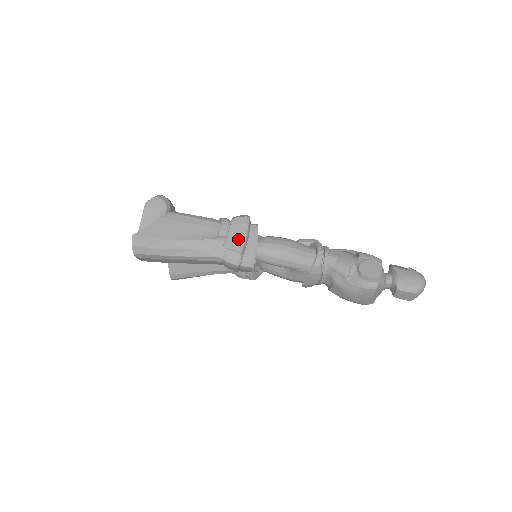
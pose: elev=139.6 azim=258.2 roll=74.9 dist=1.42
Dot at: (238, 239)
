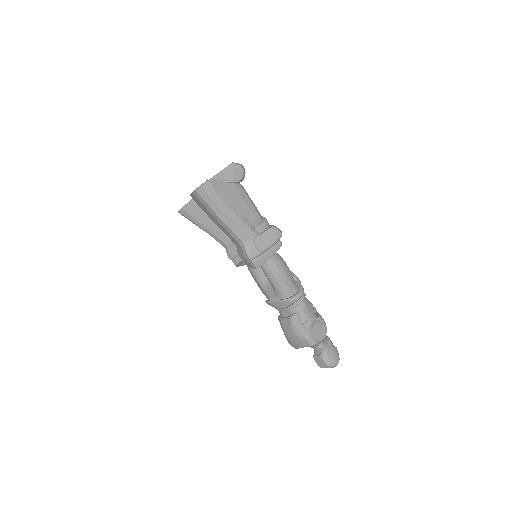
Dot at: (266, 243)
